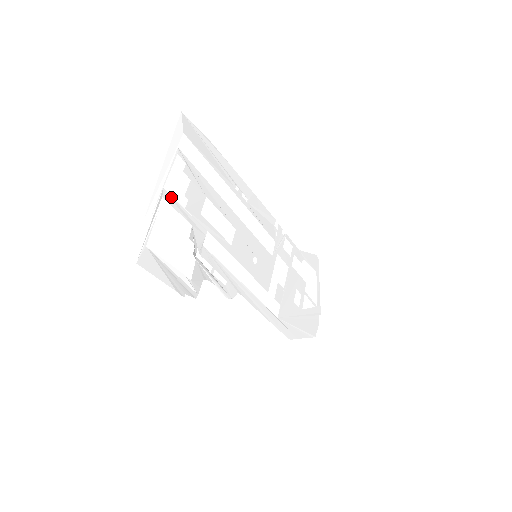
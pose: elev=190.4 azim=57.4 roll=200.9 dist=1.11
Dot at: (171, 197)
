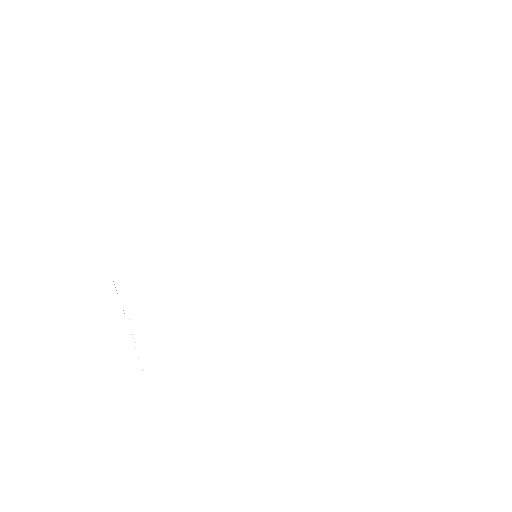
Dot at: (135, 308)
